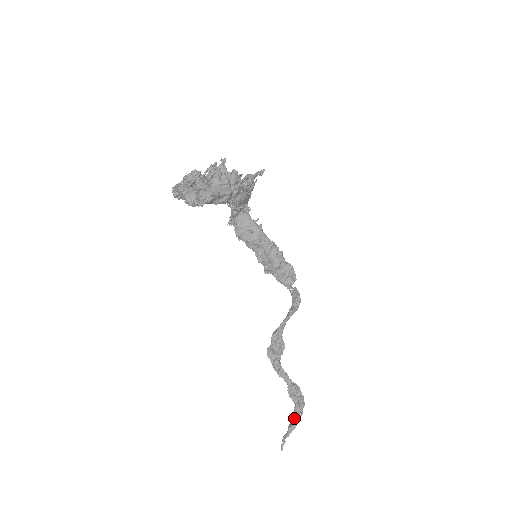
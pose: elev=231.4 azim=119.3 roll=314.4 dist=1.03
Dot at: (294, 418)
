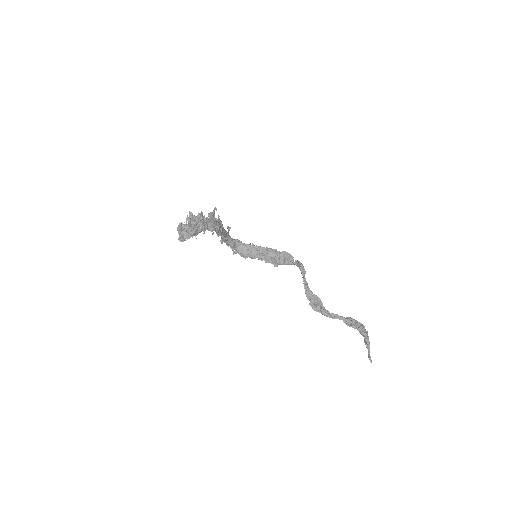
Dot at: (364, 338)
